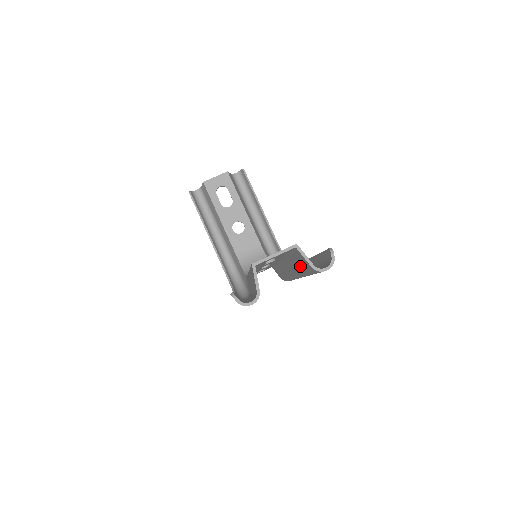
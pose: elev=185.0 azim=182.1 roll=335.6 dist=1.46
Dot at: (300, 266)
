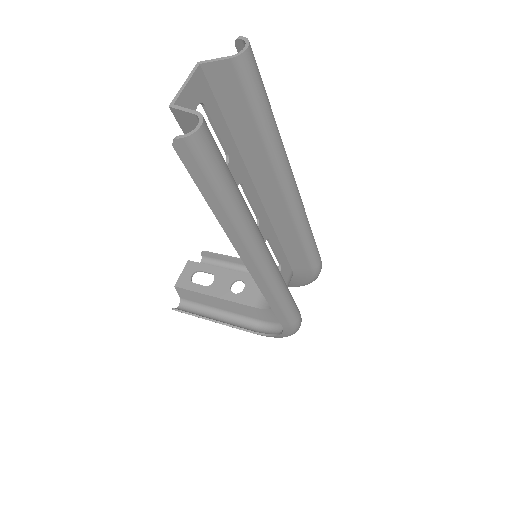
Dot at: (246, 118)
